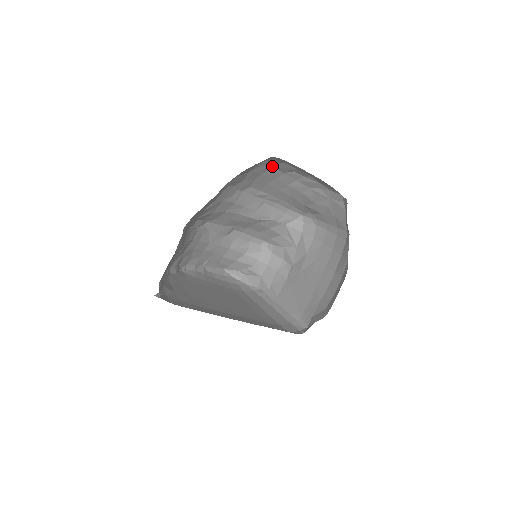
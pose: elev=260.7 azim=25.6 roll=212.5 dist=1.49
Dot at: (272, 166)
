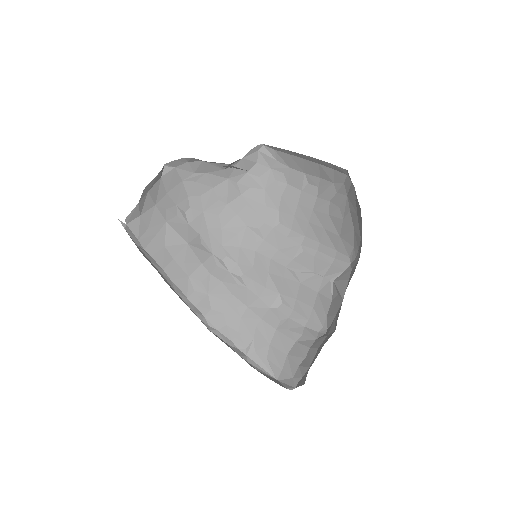
Dot at: (285, 181)
